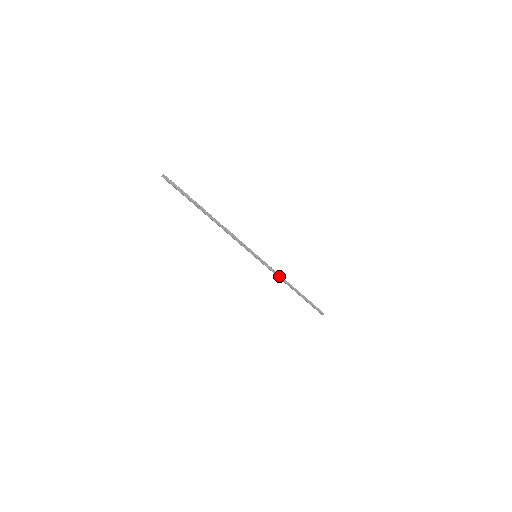
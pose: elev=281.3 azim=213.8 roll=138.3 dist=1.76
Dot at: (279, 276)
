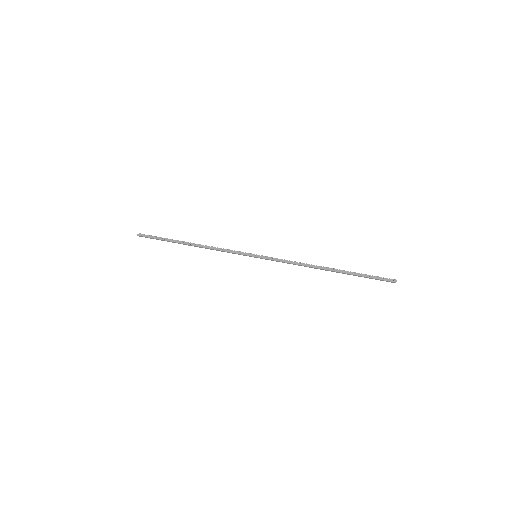
Dot at: (297, 263)
